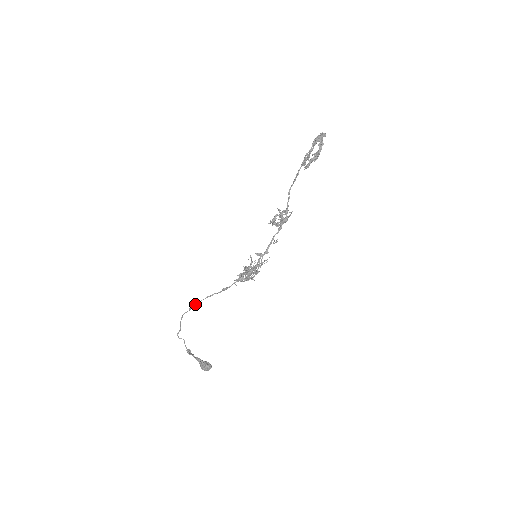
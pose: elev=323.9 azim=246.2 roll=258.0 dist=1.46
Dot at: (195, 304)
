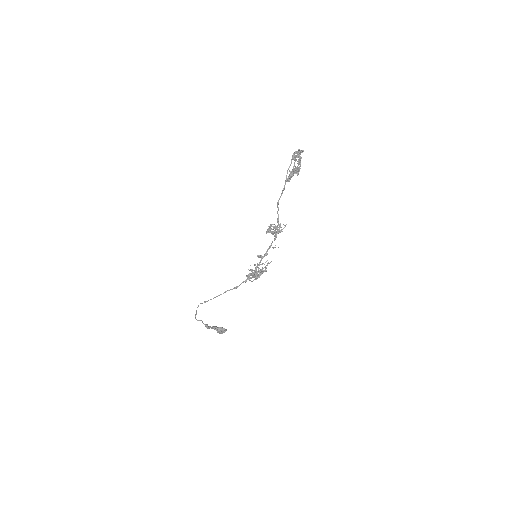
Dot at: occluded
